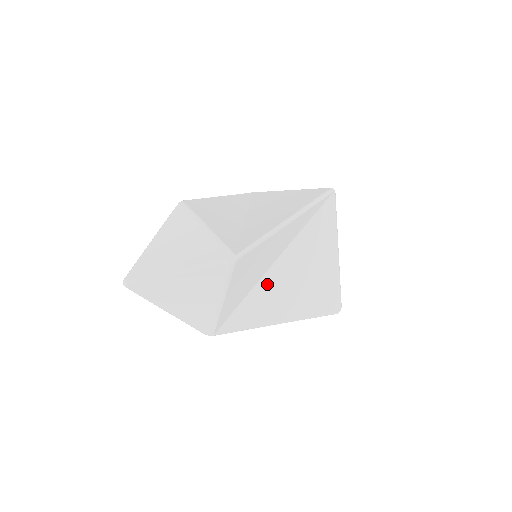
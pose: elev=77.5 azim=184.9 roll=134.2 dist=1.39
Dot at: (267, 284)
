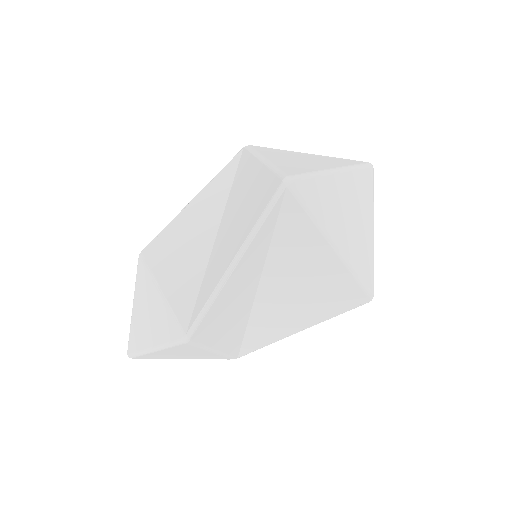
Dot at: (263, 306)
